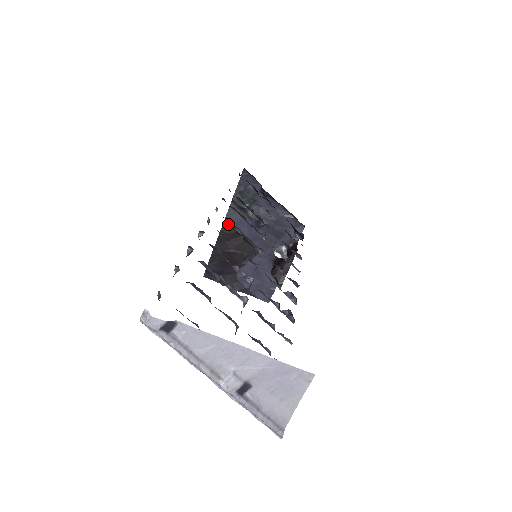
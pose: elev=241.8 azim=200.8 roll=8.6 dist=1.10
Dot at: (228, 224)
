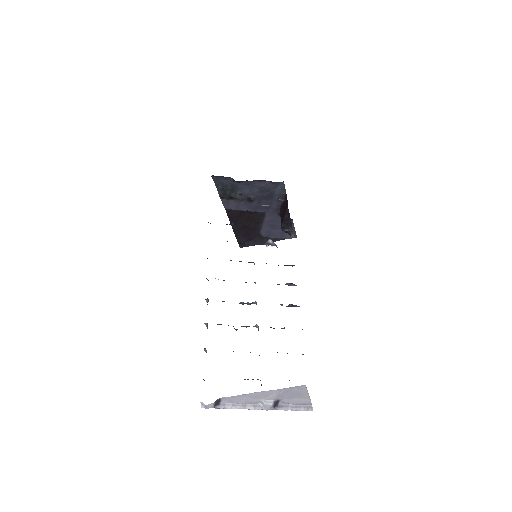
Dot at: (230, 211)
